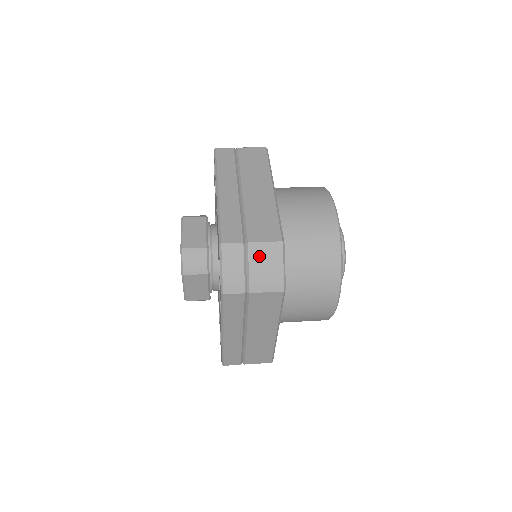
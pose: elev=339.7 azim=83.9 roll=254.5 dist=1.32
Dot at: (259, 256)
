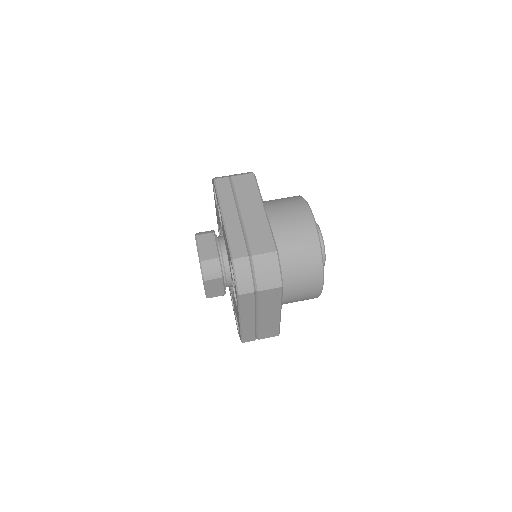
Dot at: (261, 264)
